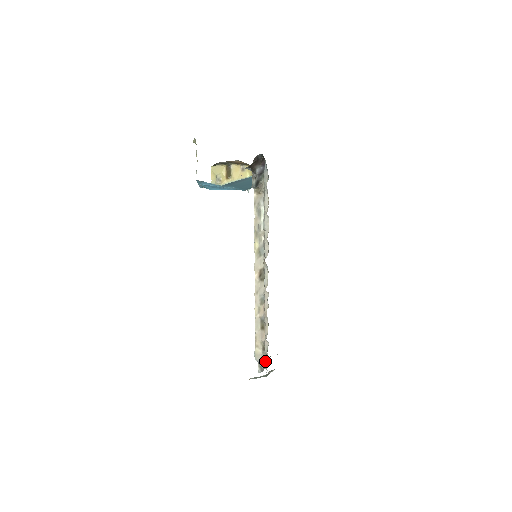
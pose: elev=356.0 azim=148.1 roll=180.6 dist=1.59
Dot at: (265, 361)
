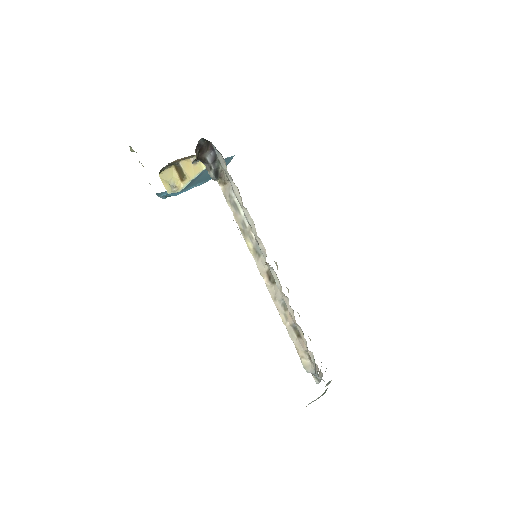
Dot at: occluded
